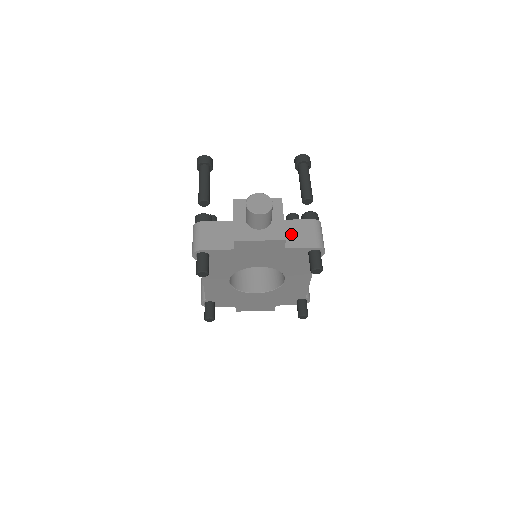
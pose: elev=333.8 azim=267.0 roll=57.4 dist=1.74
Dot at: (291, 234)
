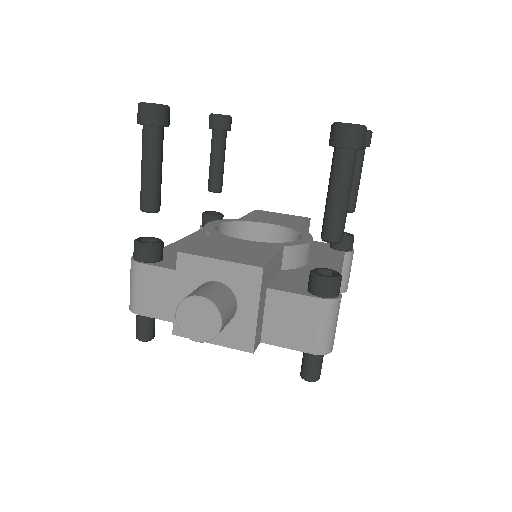
Dot at: (276, 320)
